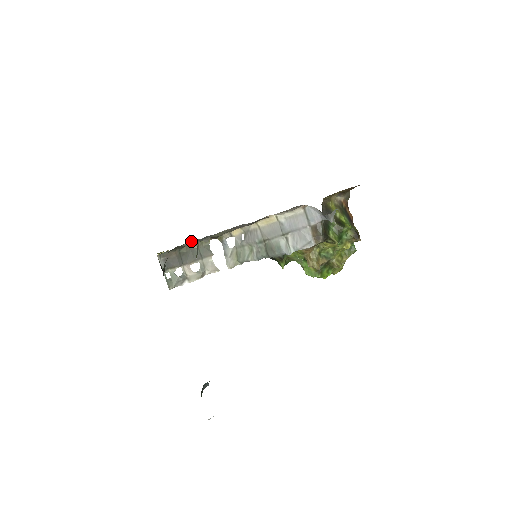
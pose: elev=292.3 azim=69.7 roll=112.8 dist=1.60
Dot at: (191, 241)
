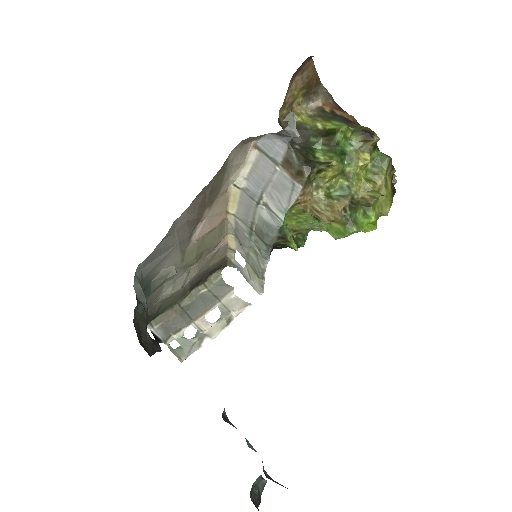
Dot at: (152, 285)
